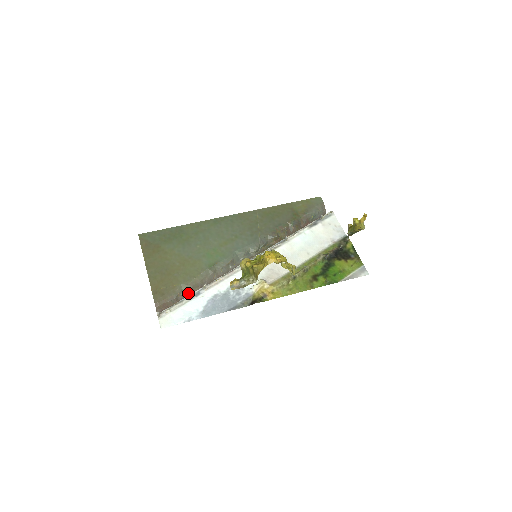
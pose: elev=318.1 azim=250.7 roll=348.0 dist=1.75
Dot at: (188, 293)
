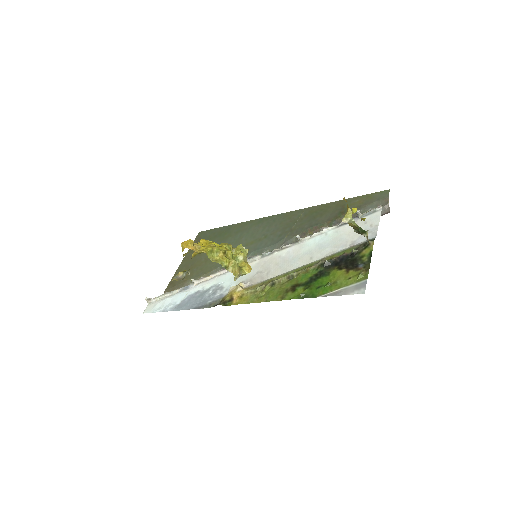
Dot at: occluded
